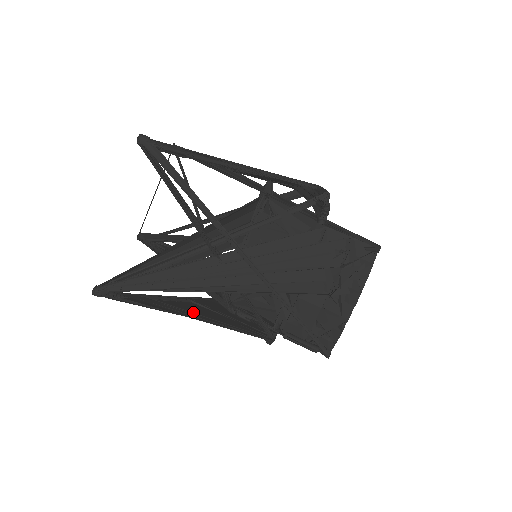
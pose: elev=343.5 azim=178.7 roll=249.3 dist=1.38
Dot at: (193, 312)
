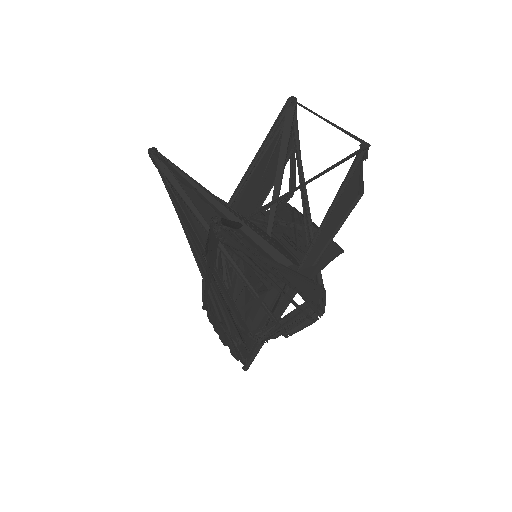
Dot at: occluded
